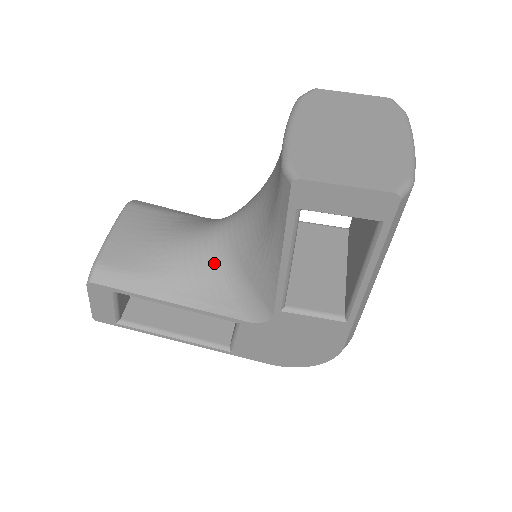
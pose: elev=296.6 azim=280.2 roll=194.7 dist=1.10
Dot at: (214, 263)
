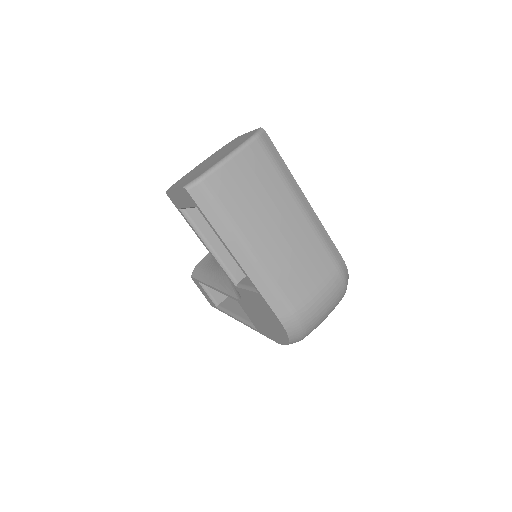
Dot at: occluded
